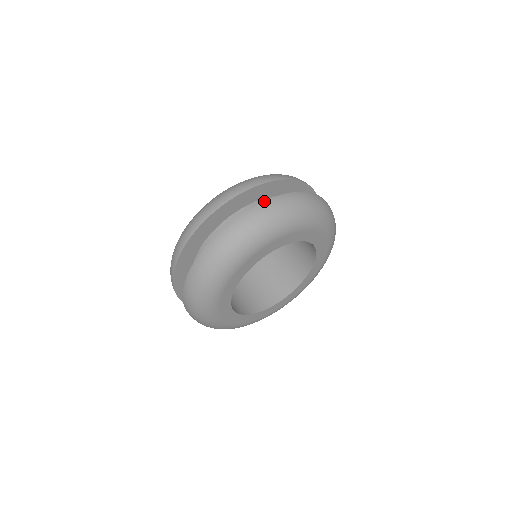
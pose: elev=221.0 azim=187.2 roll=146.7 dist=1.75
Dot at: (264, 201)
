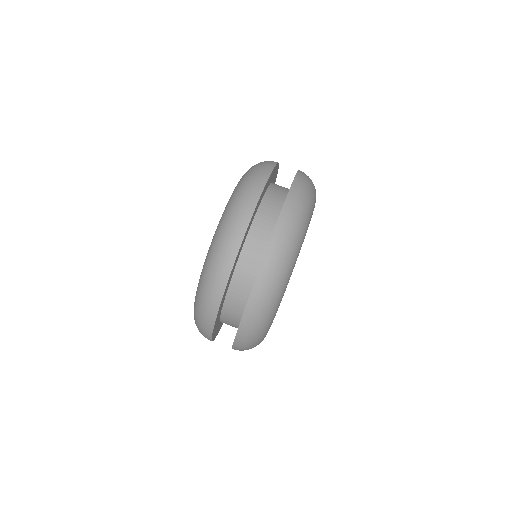
Dot at: occluded
